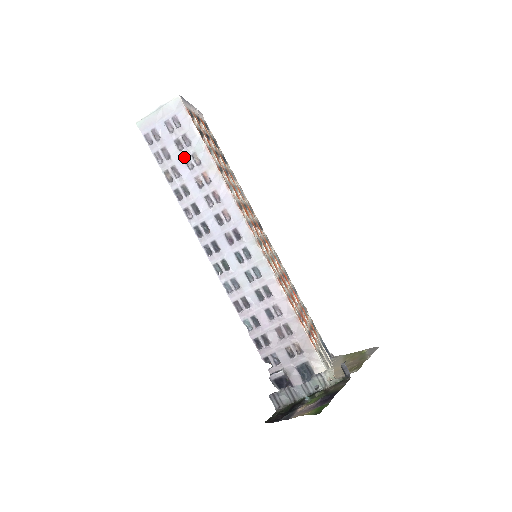
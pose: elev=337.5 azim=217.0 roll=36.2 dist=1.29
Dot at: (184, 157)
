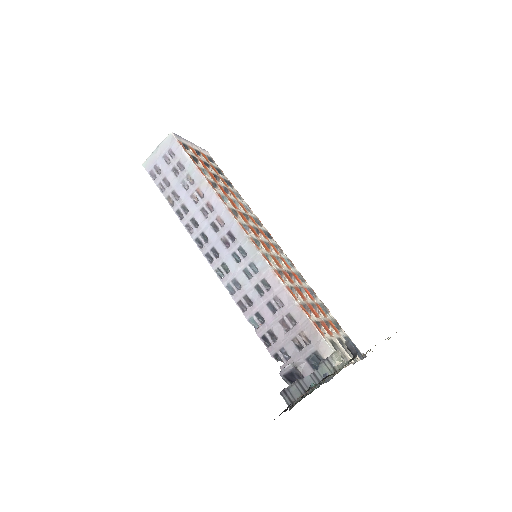
Dot at: (180, 181)
